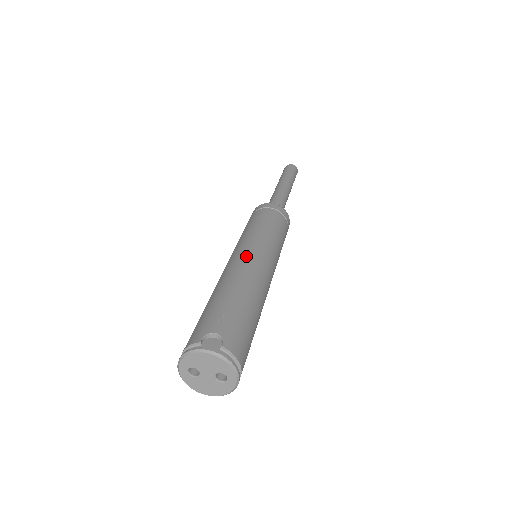
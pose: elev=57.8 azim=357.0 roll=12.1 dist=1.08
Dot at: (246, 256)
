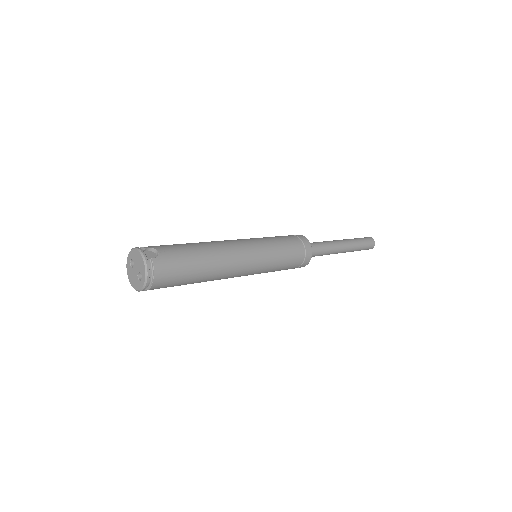
Dot at: (238, 243)
